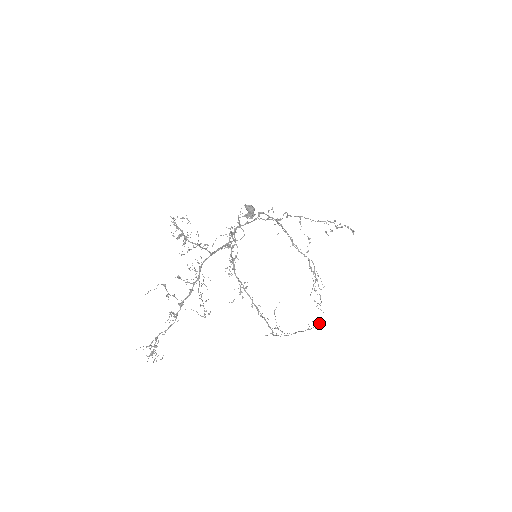
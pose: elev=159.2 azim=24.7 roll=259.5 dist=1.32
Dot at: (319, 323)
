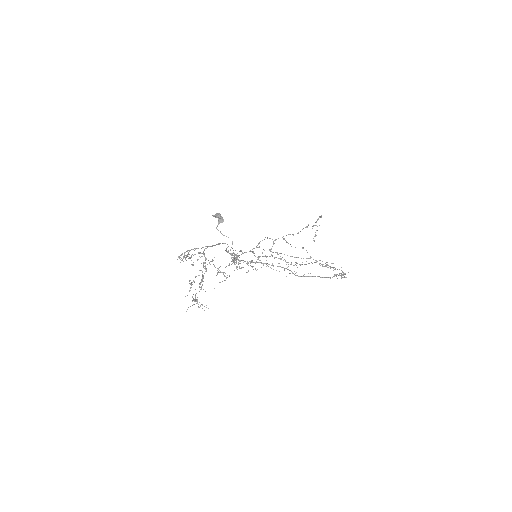
Dot at: (343, 272)
